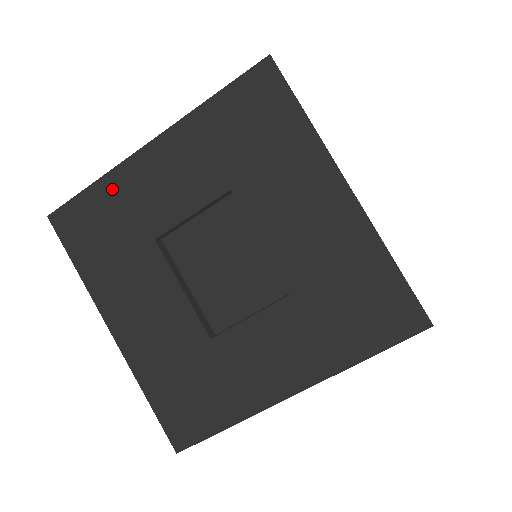
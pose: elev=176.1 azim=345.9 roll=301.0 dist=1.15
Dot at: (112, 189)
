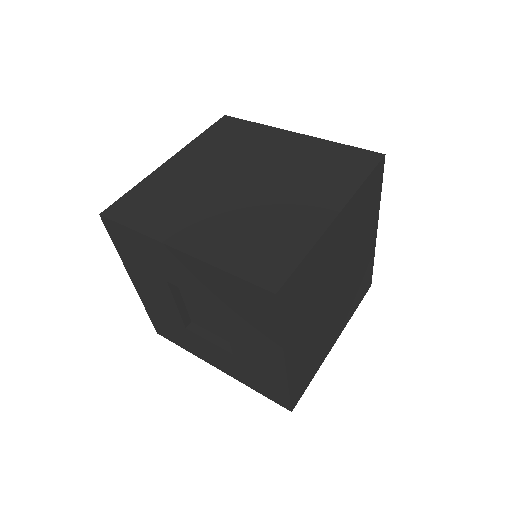
Dot at: (145, 243)
